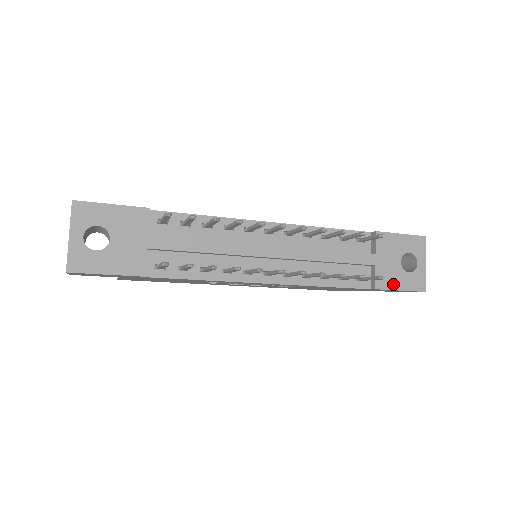
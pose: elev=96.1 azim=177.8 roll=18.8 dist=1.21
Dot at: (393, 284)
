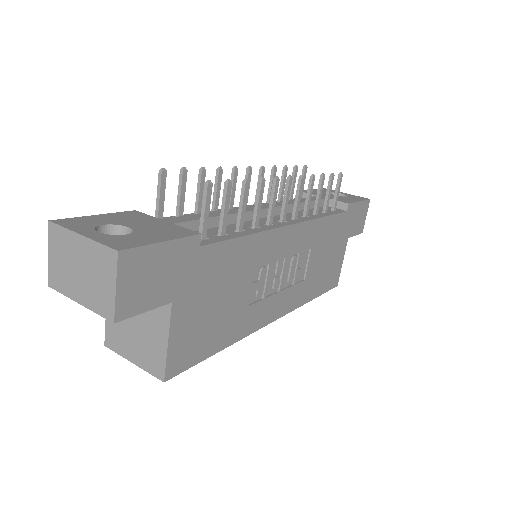
Dot at: (351, 201)
